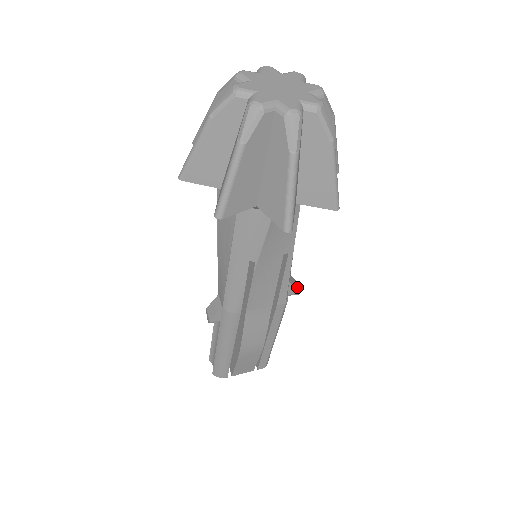
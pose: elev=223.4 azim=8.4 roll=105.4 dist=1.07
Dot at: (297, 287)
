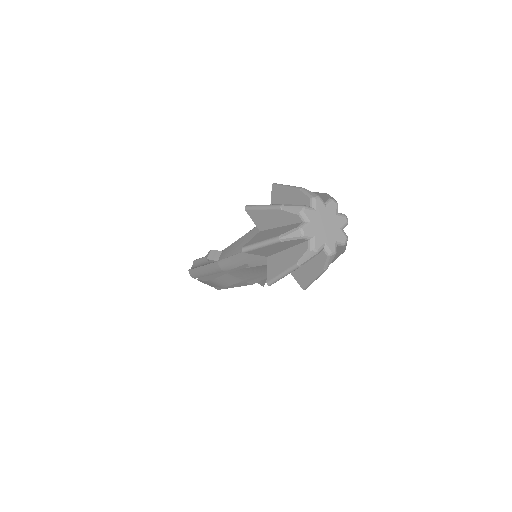
Dot at: (264, 283)
